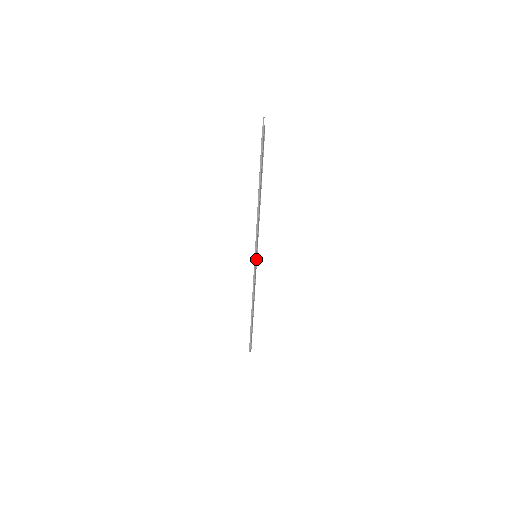
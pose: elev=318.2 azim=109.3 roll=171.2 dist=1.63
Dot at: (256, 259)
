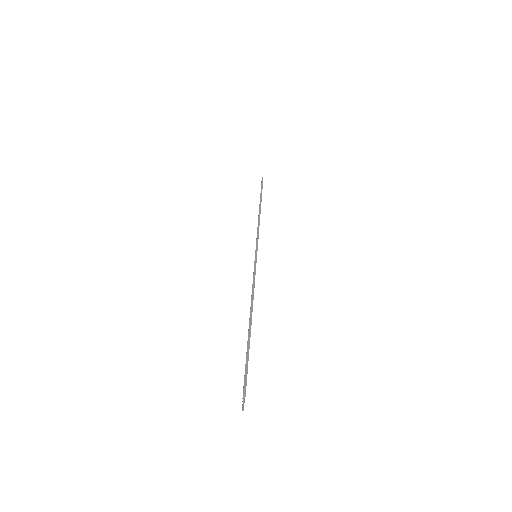
Dot at: (256, 254)
